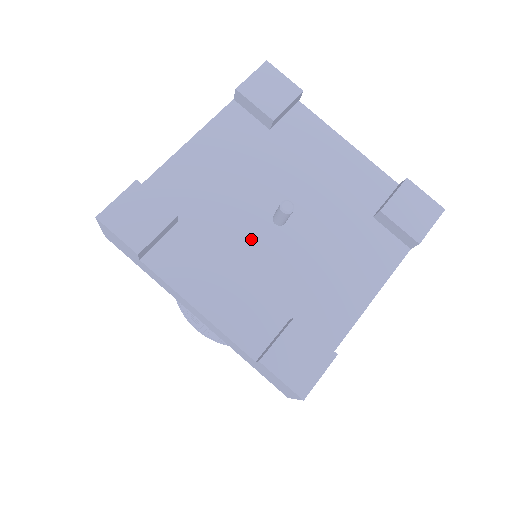
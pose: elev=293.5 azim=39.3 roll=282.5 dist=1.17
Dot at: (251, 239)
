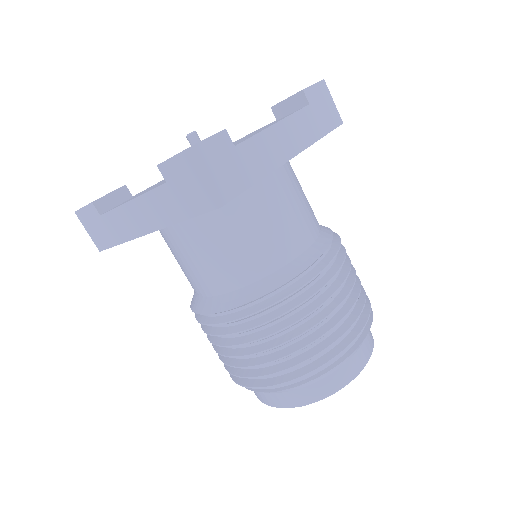
Dot at: occluded
